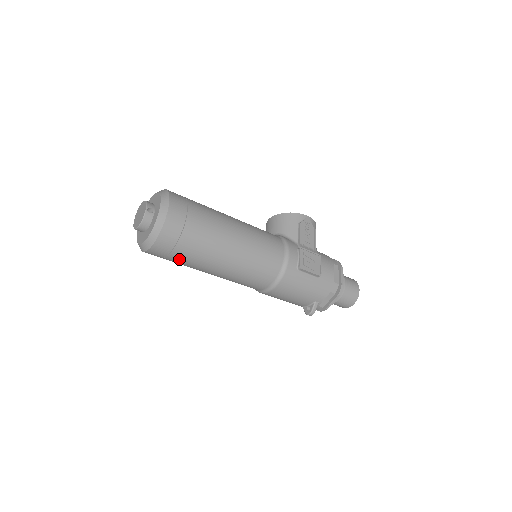
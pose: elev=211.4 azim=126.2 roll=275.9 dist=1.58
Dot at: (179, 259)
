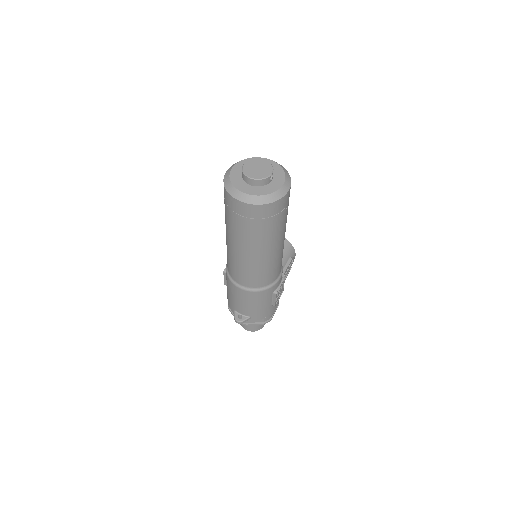
Dot at: (243, 225)
